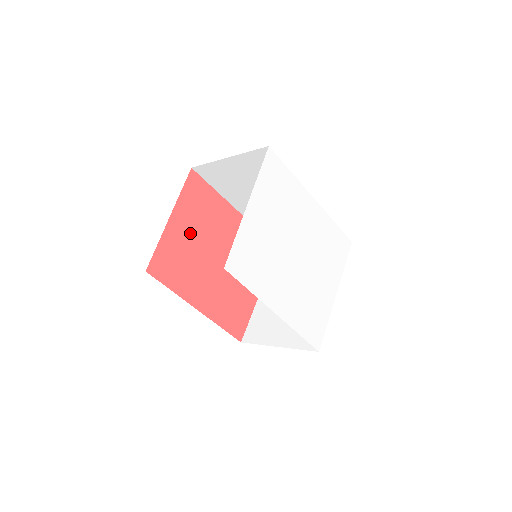
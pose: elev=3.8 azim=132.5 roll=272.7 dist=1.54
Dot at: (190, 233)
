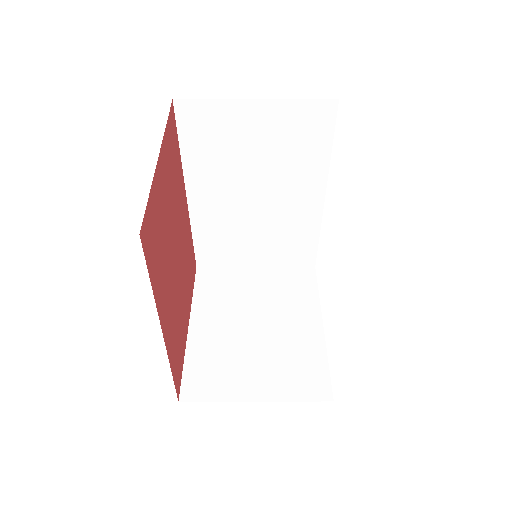
Dot at: (166, 198)
